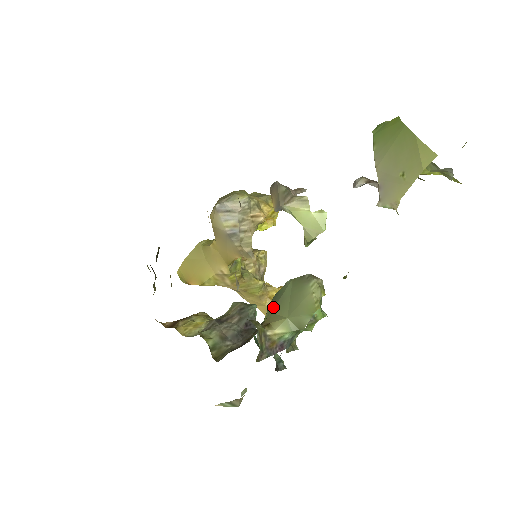
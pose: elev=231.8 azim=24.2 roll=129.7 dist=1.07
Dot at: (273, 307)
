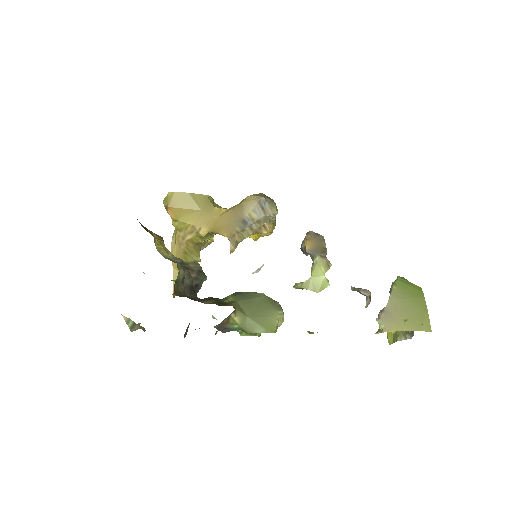
Dot at: (241, 299)
